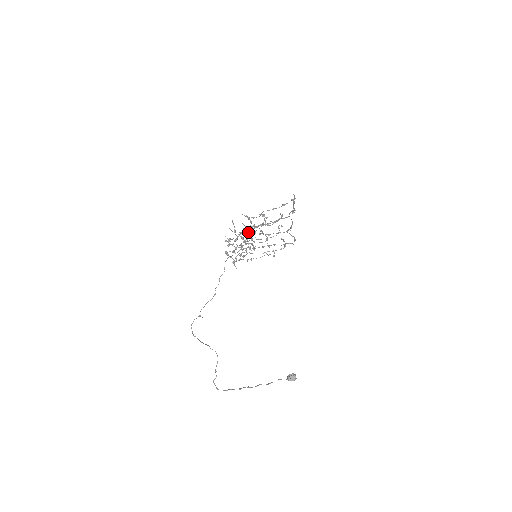
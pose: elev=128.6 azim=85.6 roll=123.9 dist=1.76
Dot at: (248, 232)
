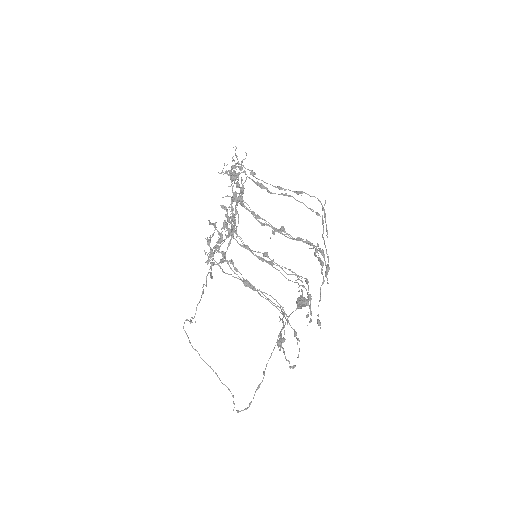
Dot at: occluded
